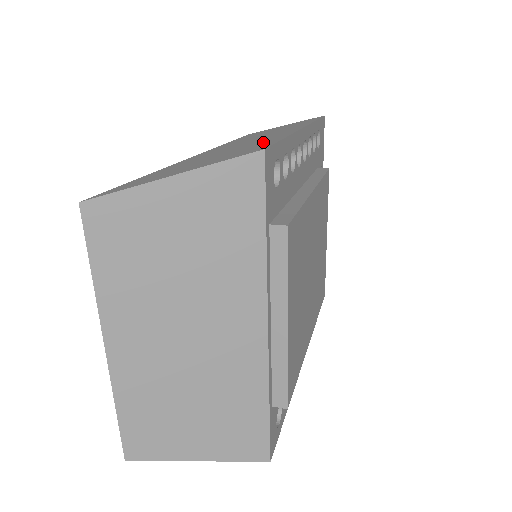
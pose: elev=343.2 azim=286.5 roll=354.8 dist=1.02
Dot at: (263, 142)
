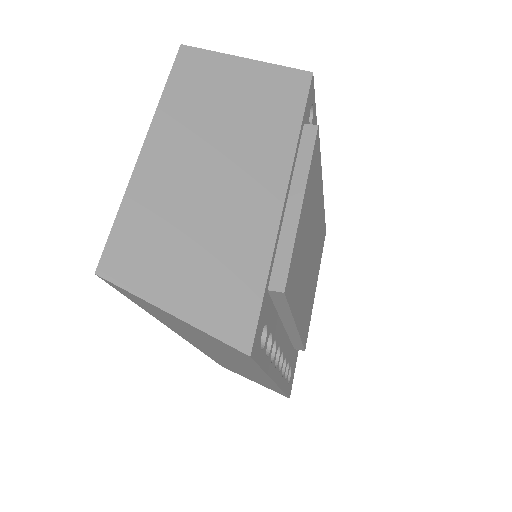
Dot at: occluded
